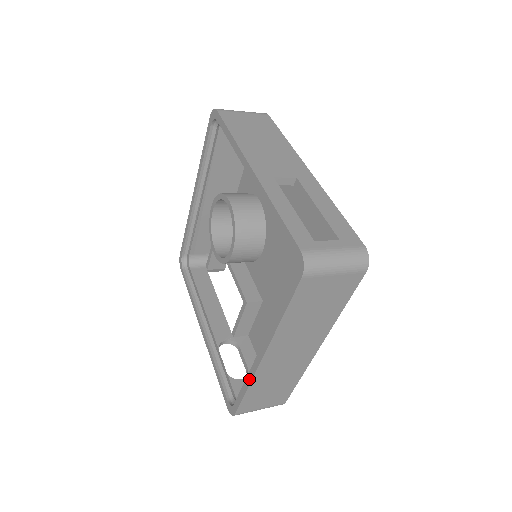
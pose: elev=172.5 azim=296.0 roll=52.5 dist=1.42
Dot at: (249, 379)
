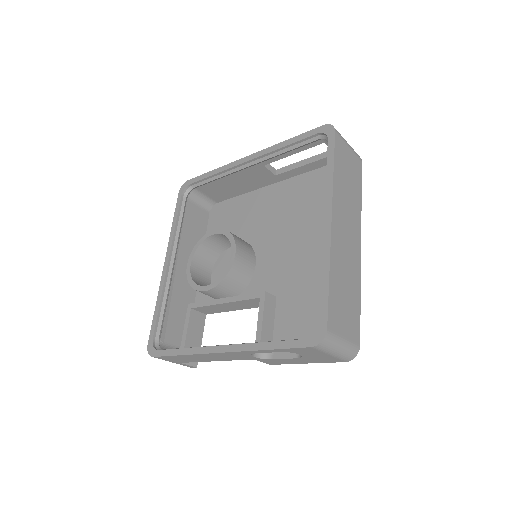
Dot at: (326, 261)
